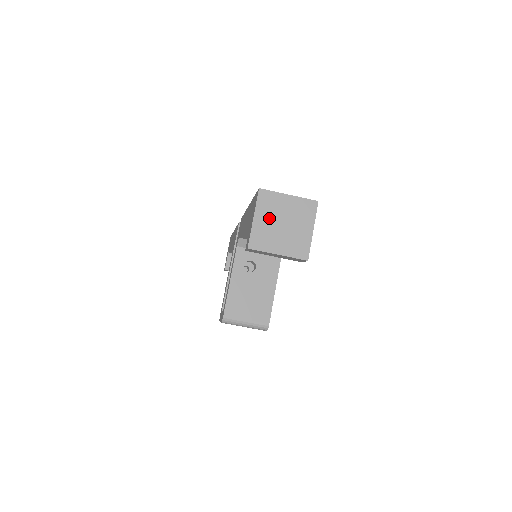
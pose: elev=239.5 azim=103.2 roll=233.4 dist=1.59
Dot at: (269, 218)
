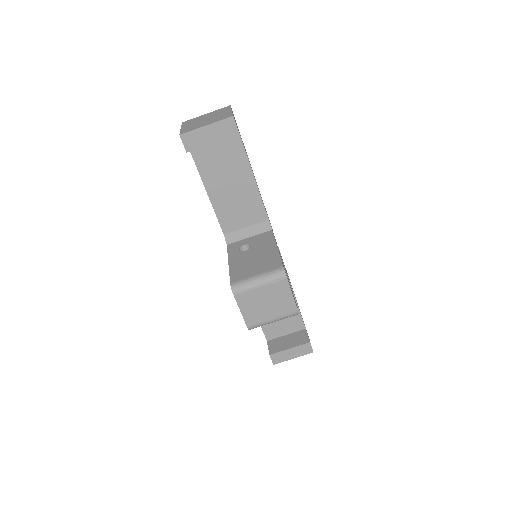
Dot at: (193, 123)
